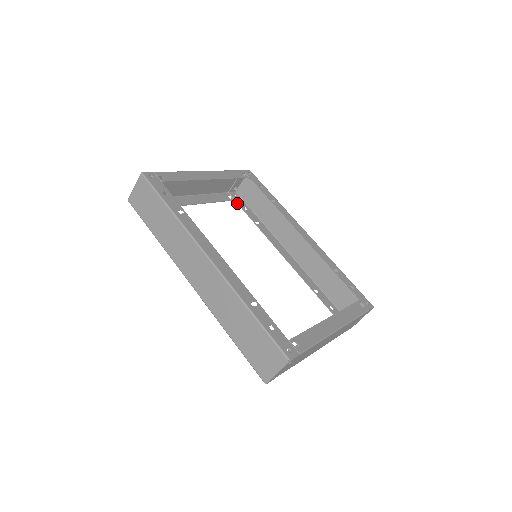
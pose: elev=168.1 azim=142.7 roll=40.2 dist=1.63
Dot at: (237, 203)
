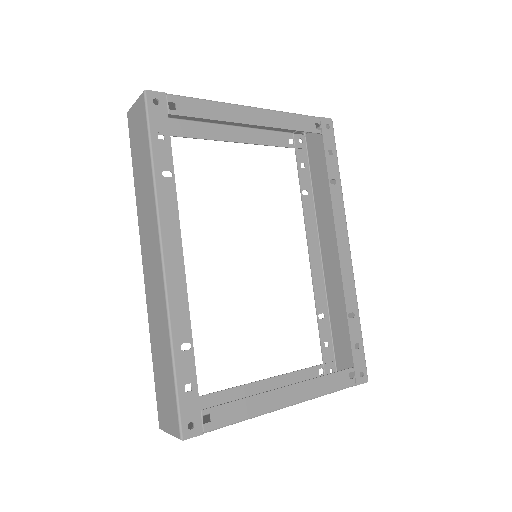
Dot at: (295, 154)
